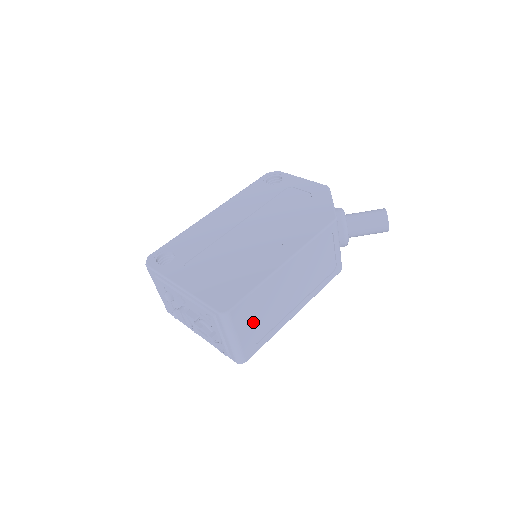
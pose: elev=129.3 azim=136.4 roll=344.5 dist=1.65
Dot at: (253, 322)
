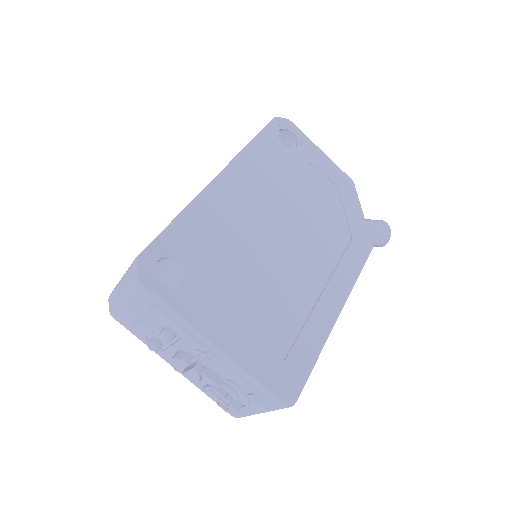
Dot at: occluded
